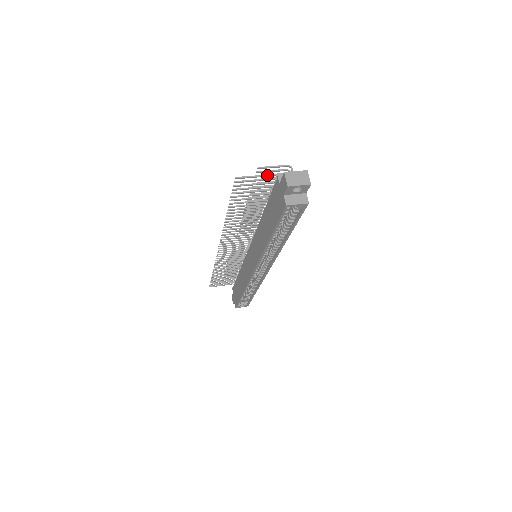
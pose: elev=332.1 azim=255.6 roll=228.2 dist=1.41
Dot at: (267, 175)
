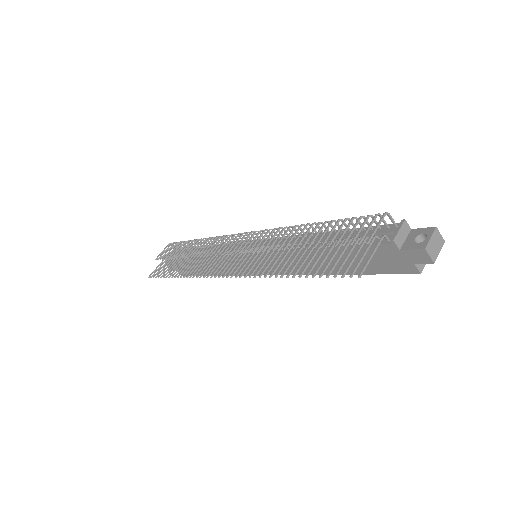
Dot at: (378, 245)
